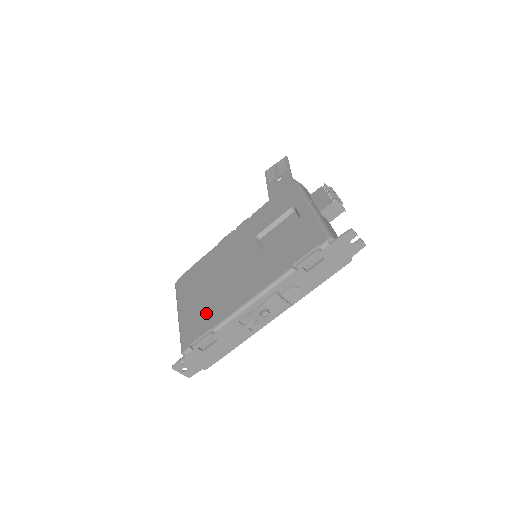
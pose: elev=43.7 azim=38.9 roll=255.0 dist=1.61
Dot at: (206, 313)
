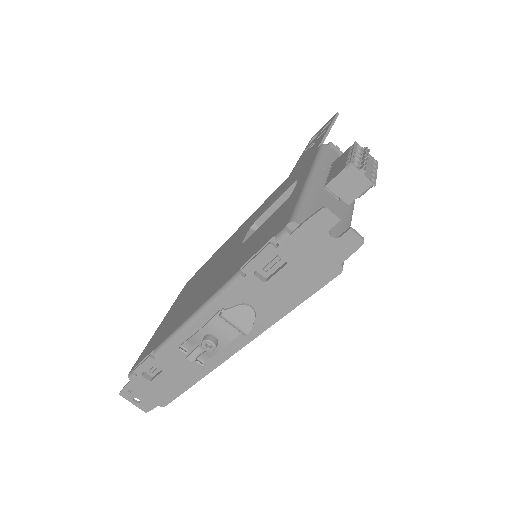
Dot at: (166, 327)
